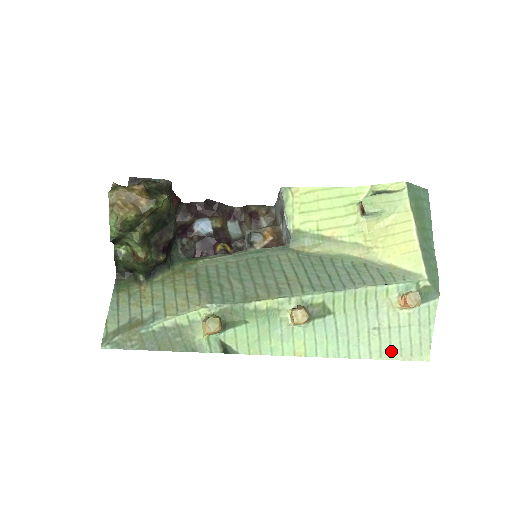
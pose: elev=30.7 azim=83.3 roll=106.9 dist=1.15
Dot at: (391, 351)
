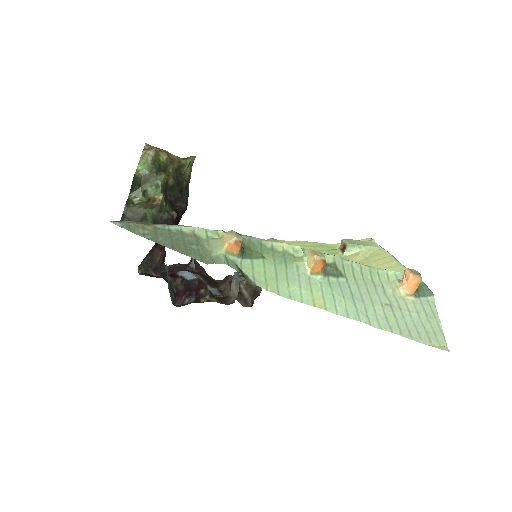
Dot at: (409, 331)
